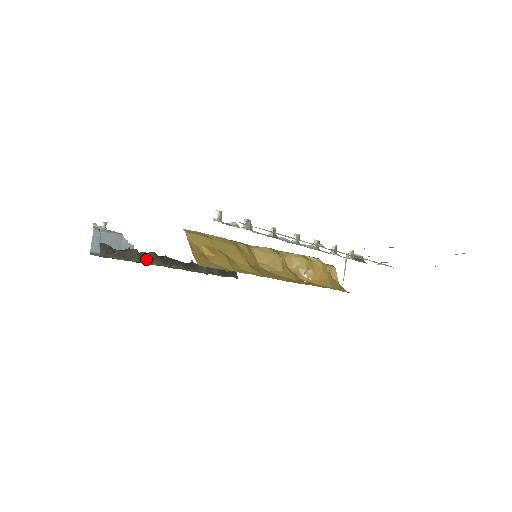
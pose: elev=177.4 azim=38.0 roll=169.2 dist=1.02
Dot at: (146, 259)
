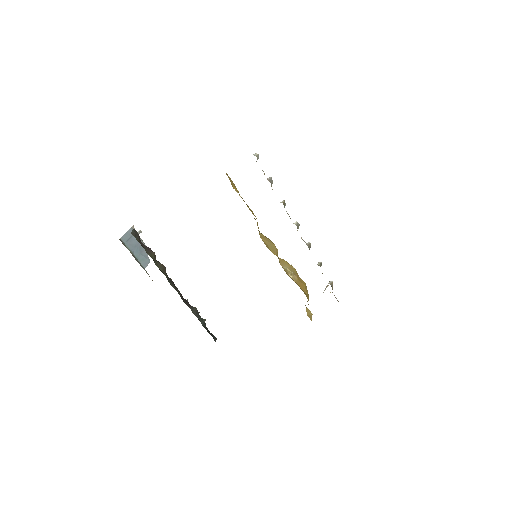
Dot at: (158, 265)
